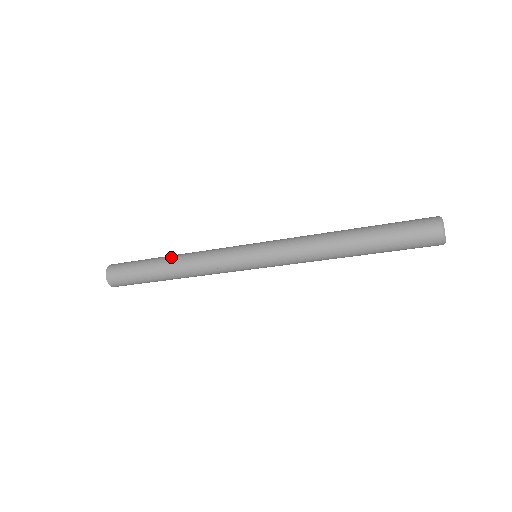
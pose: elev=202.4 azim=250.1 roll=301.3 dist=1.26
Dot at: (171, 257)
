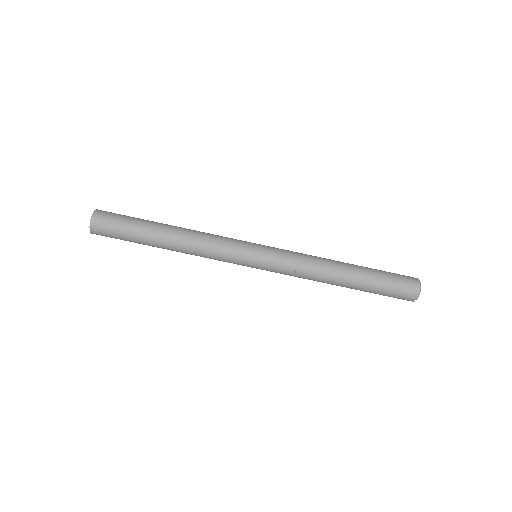
Dot at: occluded
